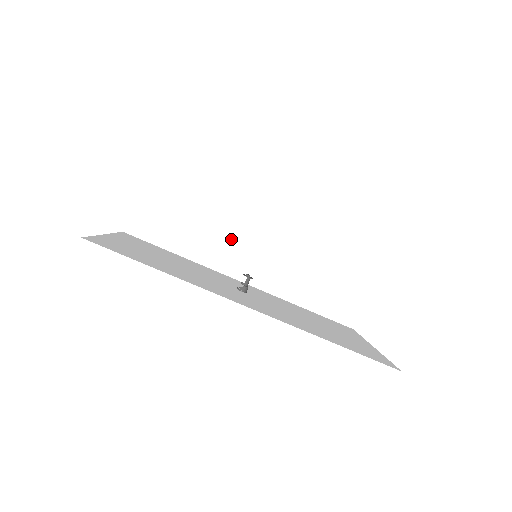
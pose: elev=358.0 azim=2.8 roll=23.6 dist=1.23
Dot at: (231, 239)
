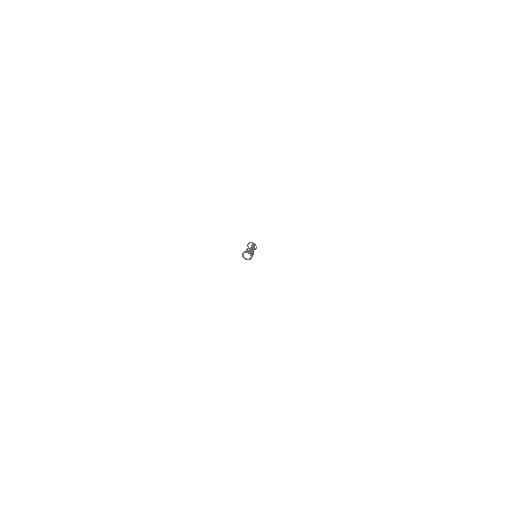
Dot at: (228, 267)
